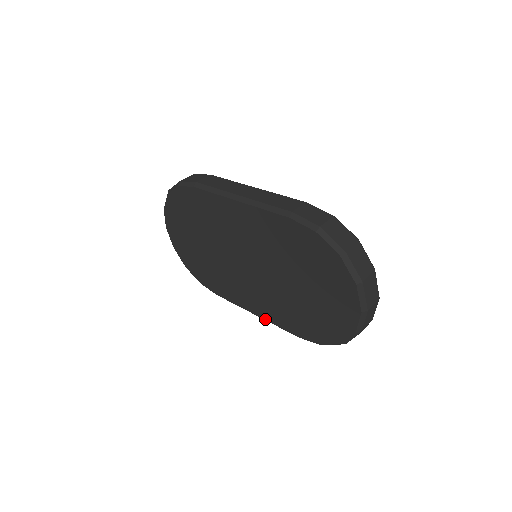
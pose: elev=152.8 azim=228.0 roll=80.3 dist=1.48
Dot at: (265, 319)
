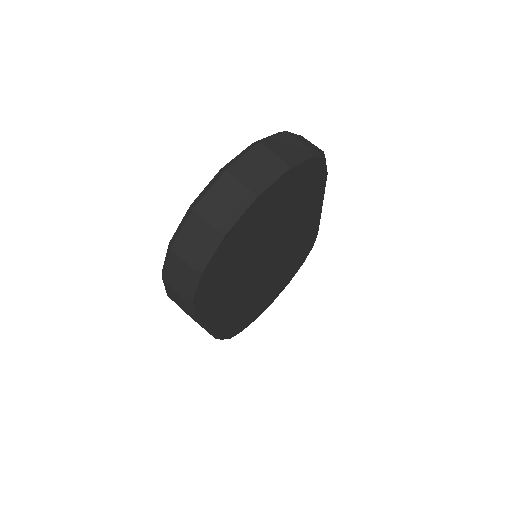
Dot at: occluded
